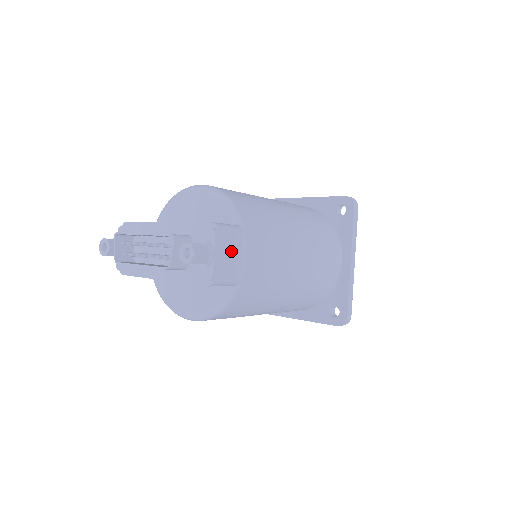
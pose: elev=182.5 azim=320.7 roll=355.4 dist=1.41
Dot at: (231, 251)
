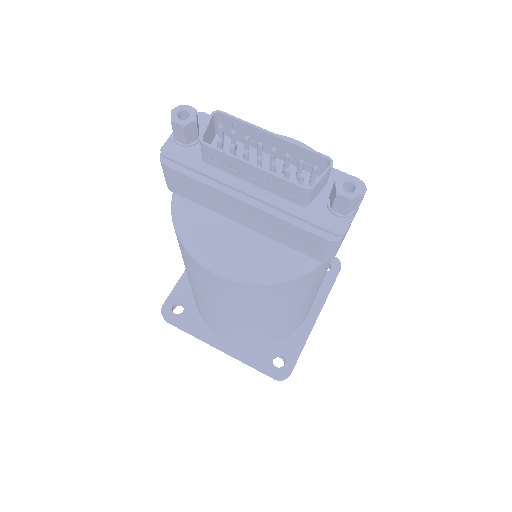
Dot at: (351, 222)
